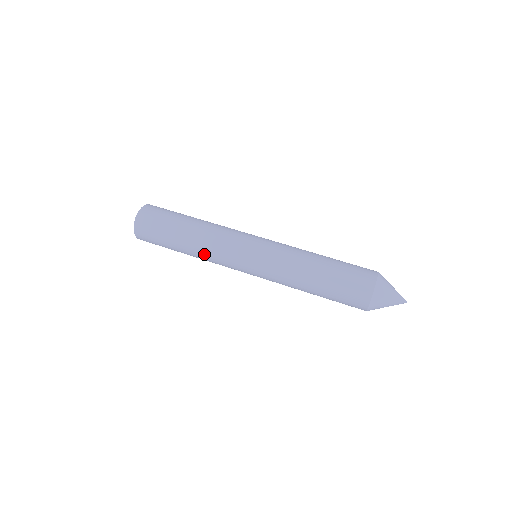
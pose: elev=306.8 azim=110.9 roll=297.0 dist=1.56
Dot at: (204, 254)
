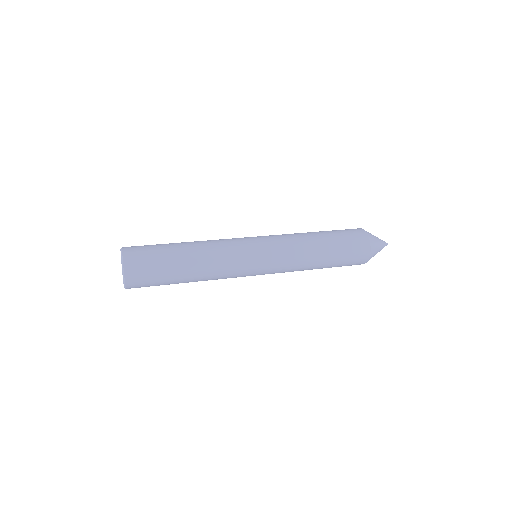
Dot at: (212, 265)
